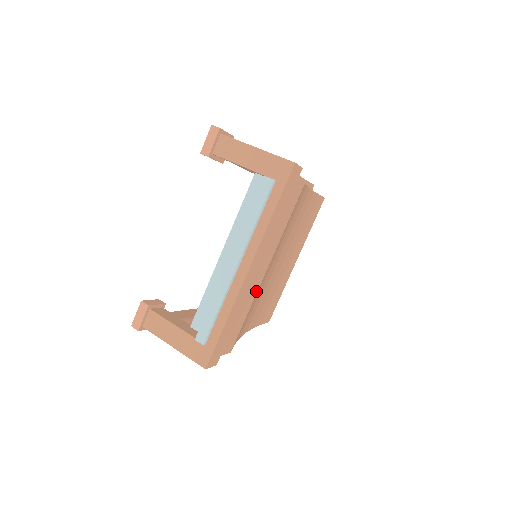
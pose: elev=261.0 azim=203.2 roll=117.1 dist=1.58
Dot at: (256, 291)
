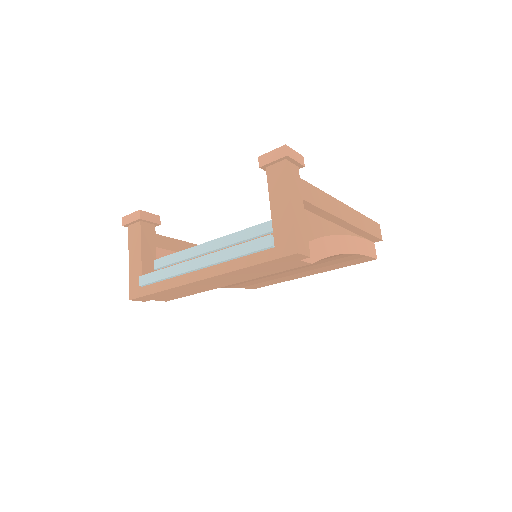
Dot at: (211, 289)
